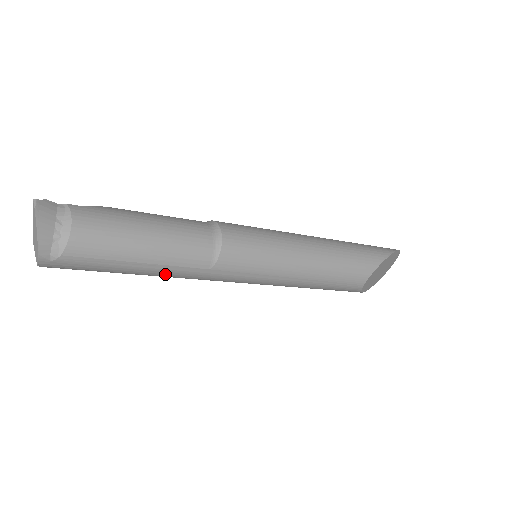
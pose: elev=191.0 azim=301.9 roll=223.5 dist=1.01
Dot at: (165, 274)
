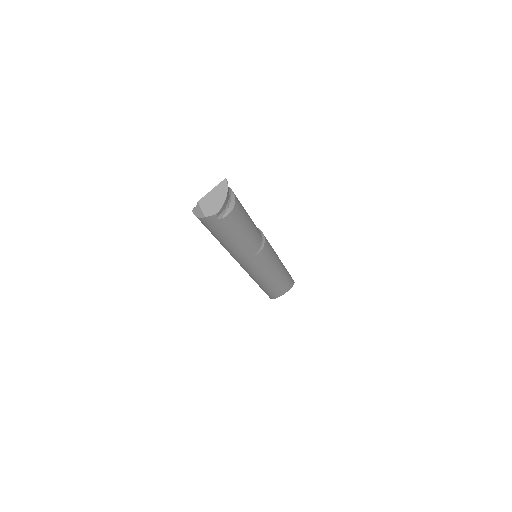
Dot at: (237, 249)
